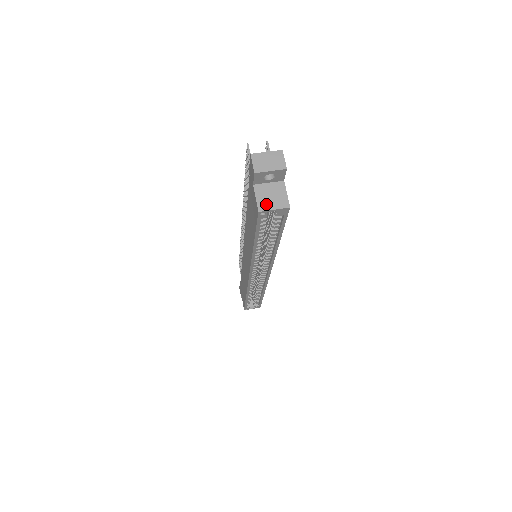
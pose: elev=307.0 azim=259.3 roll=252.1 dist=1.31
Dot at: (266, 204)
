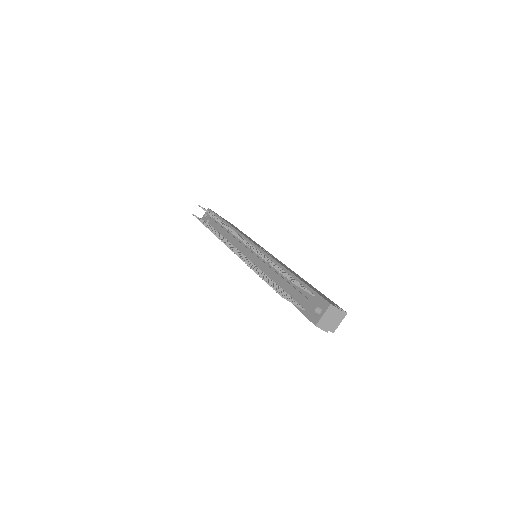
Dot at: (334, 326)
